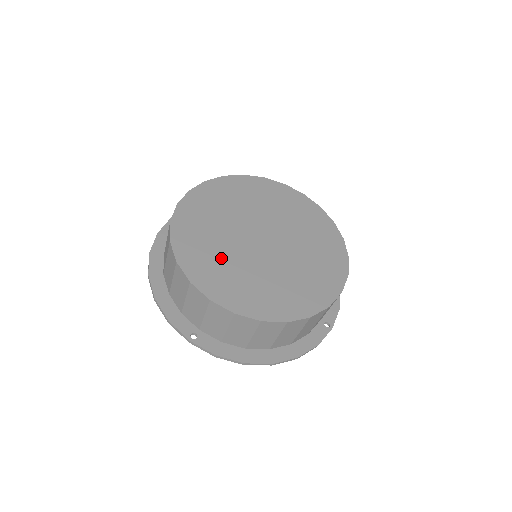
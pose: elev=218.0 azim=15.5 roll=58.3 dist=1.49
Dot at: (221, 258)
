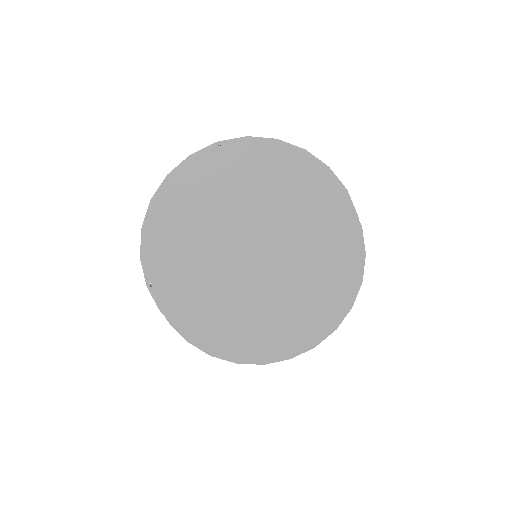
Dot at: (255, 321)
